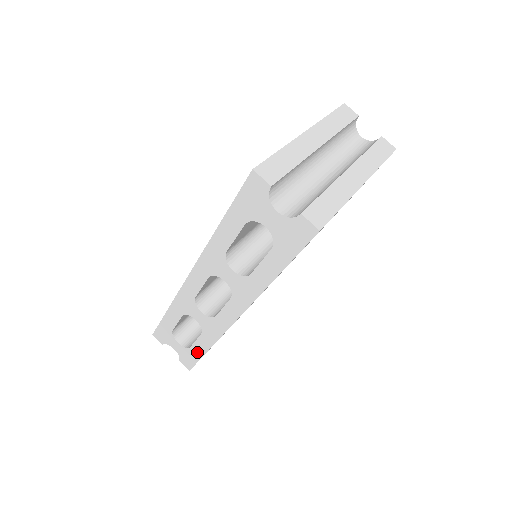
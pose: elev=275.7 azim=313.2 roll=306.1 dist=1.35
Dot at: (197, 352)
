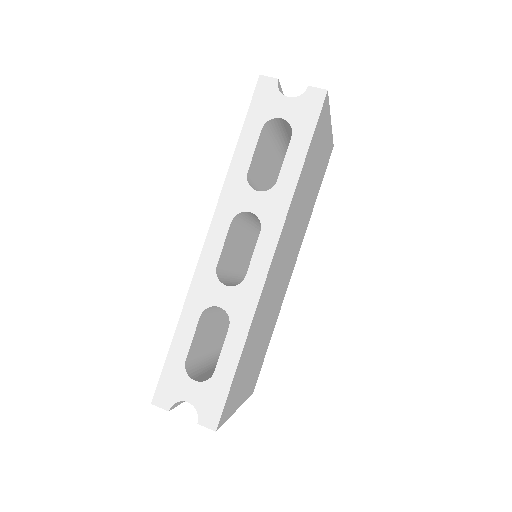
Dot at: (225, 372)
